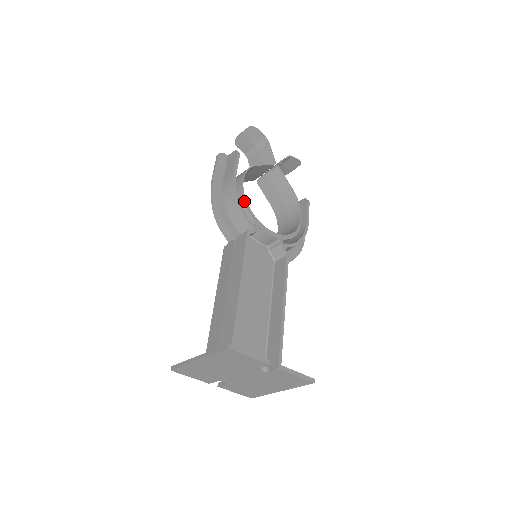
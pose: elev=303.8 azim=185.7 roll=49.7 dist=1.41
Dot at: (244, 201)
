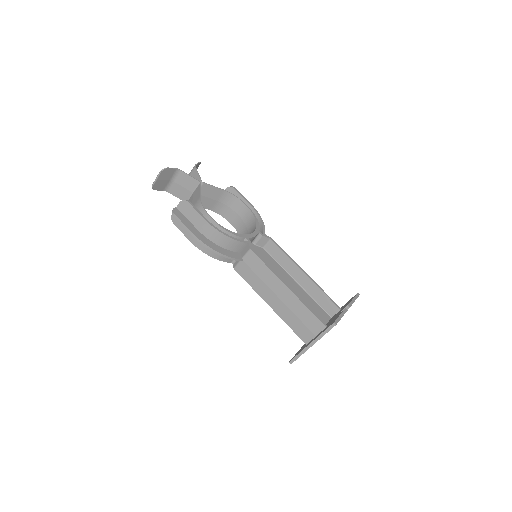
Dot at: (227, 231)
